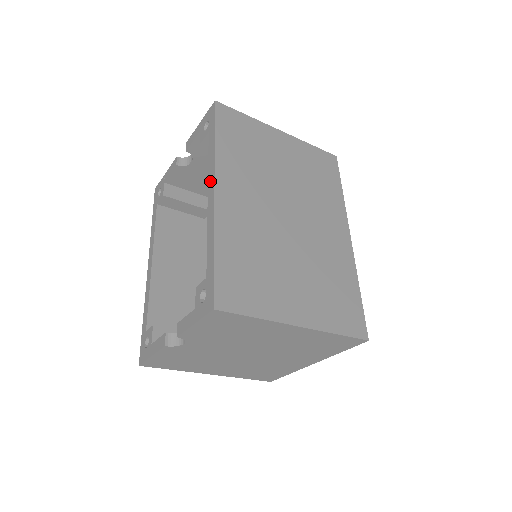
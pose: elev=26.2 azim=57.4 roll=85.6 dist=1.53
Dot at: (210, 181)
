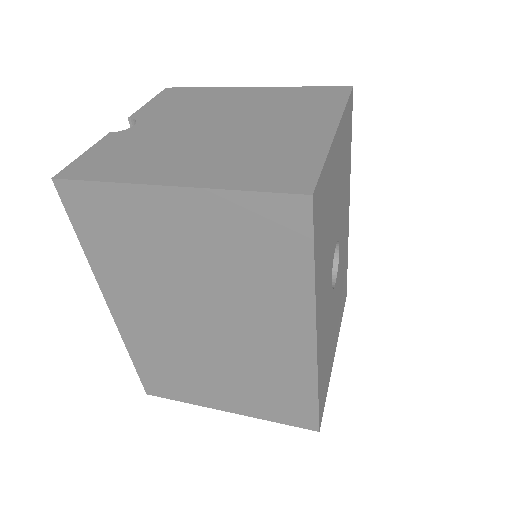
Dot at: occluded
